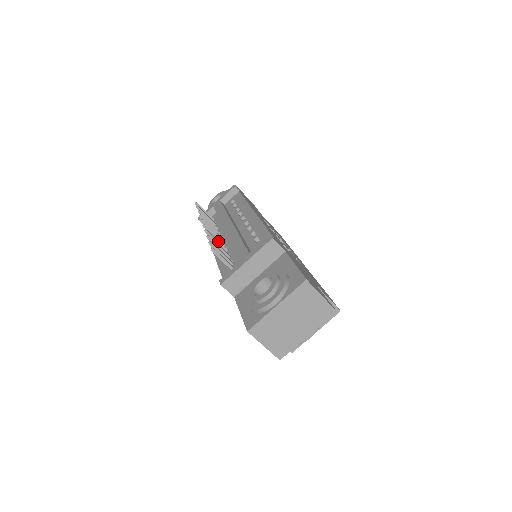
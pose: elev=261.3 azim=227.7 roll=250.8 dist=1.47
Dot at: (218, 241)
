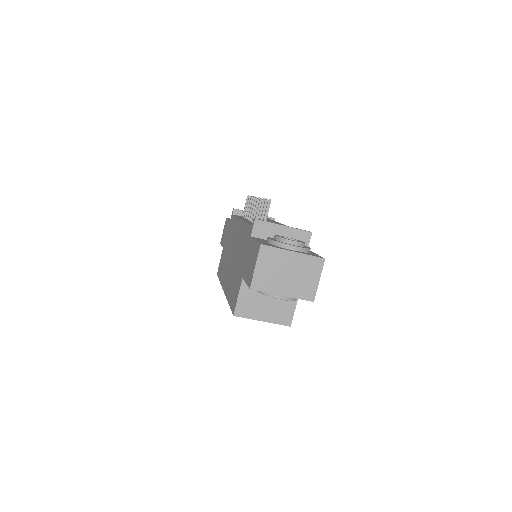
Dot at: occluded
